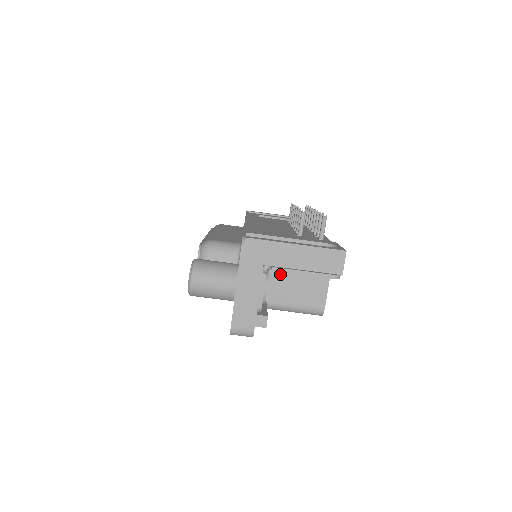
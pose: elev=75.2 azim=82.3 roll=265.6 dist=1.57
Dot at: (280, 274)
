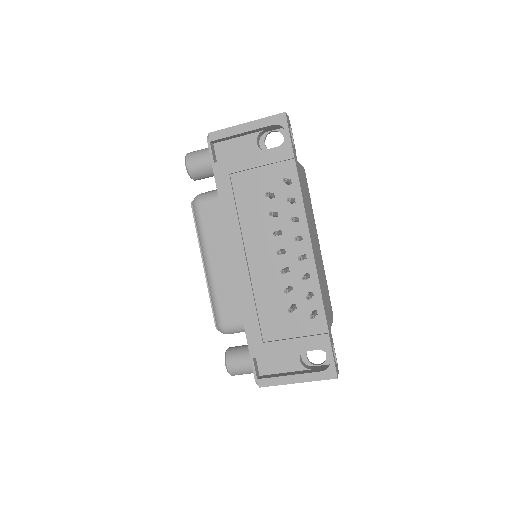
Dot at: occluded
